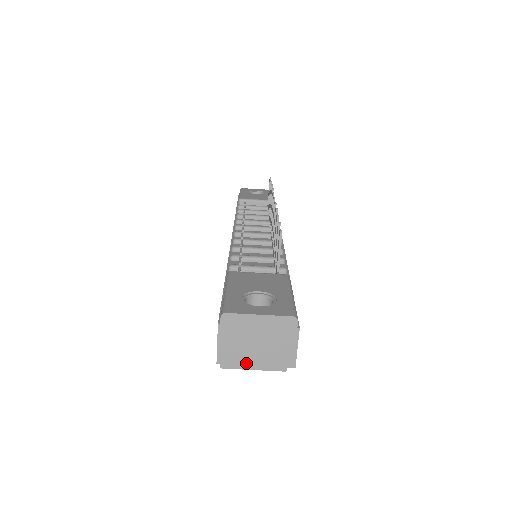
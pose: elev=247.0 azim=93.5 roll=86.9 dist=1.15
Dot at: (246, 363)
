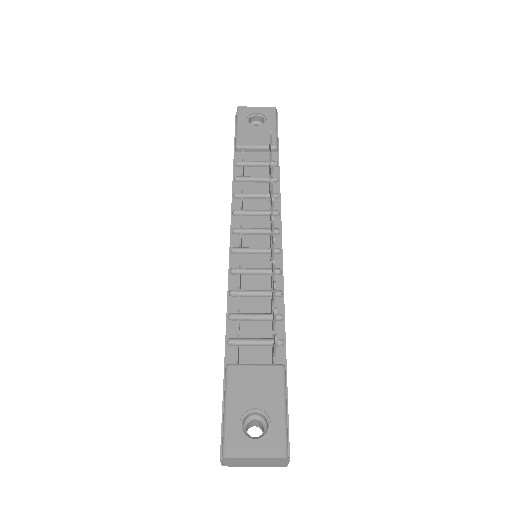
Dot at: (246, 466)
